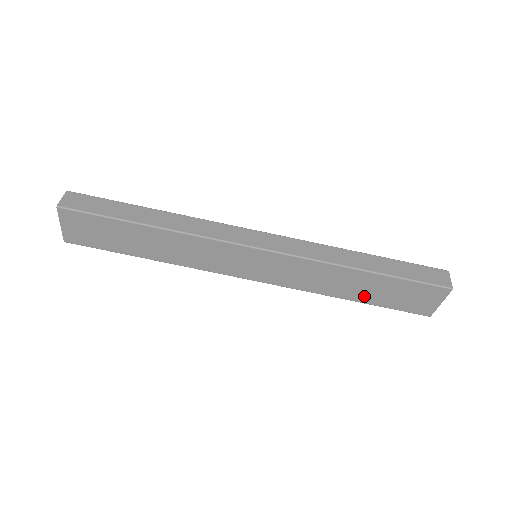
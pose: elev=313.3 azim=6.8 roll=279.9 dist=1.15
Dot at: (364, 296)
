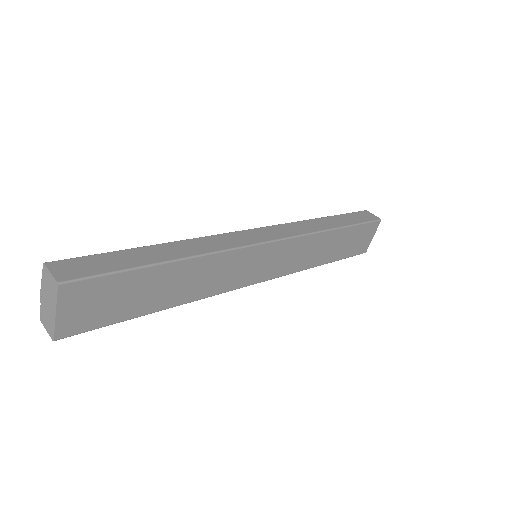
Dot at: (333, 255)
